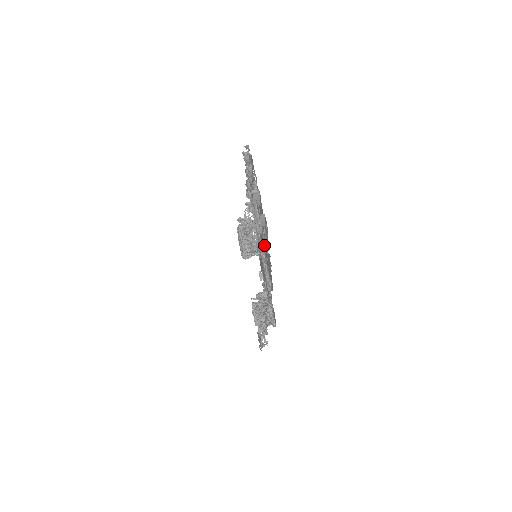
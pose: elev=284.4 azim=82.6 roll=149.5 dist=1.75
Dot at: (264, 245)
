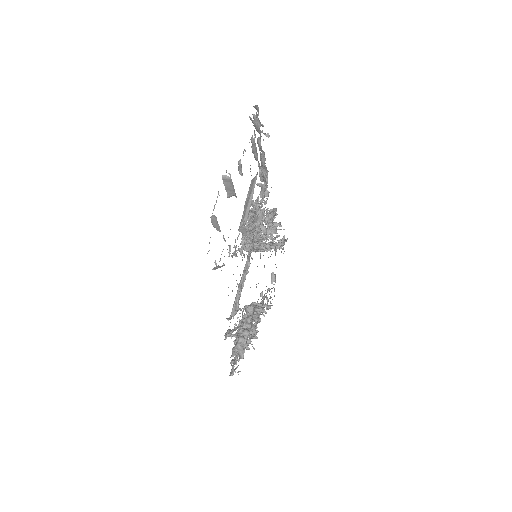
Dot at: (235, 253)
